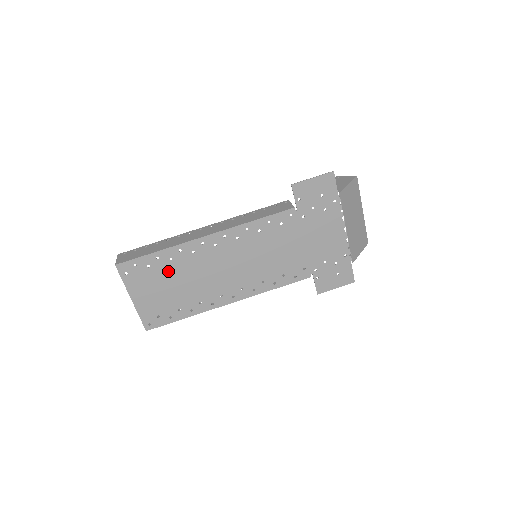
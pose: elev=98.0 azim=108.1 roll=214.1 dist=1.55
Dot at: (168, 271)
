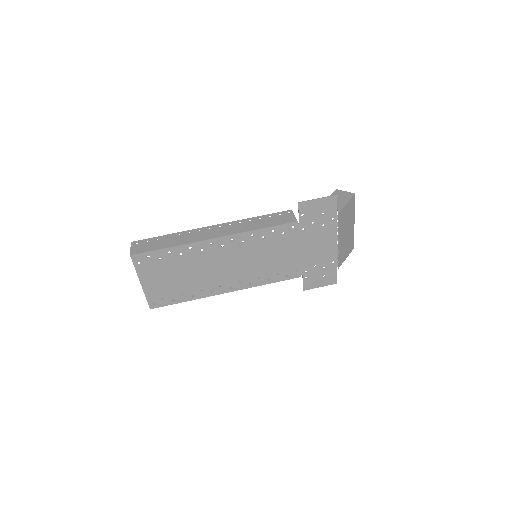
Dot at: (177, 264)
